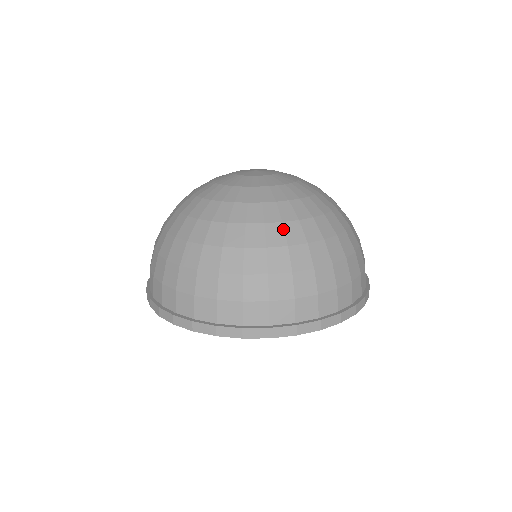
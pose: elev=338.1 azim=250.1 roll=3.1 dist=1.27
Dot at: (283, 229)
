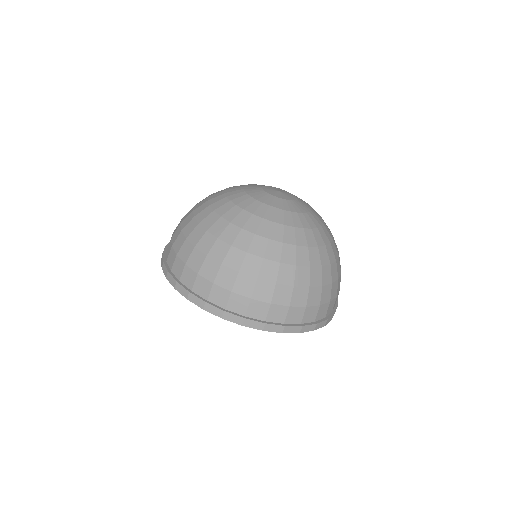
Dot at: (238, 233)
